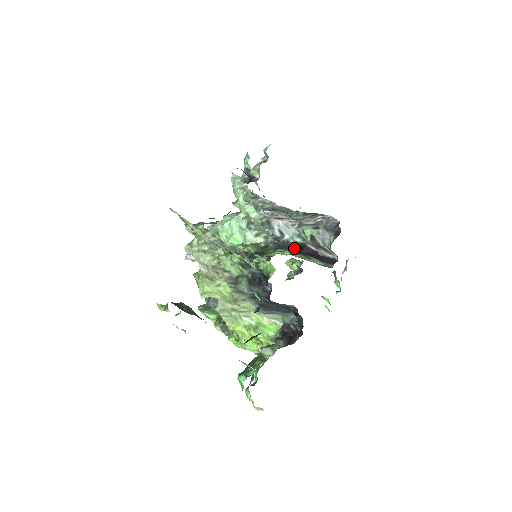
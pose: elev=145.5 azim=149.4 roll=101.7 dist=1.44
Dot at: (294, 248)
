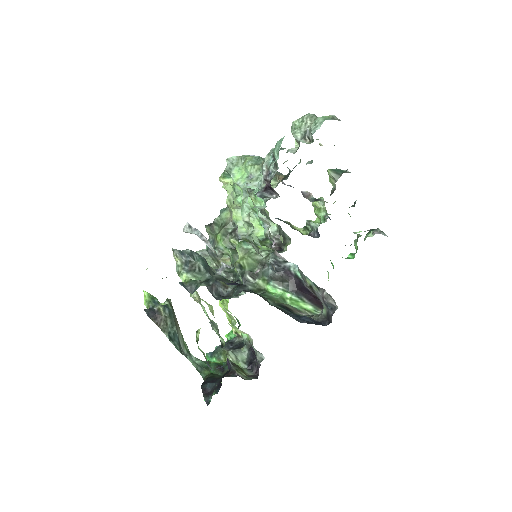
Dot at: (292, 280)
